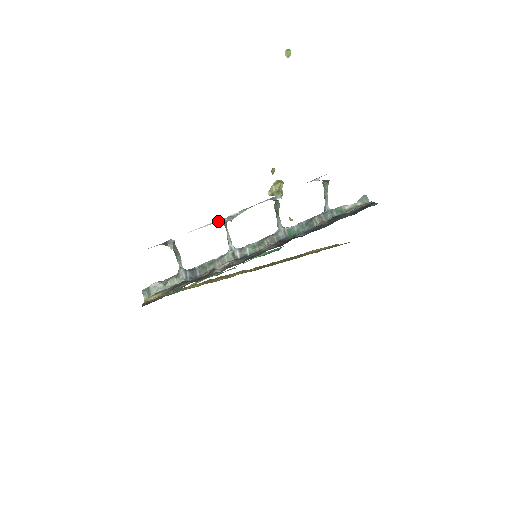
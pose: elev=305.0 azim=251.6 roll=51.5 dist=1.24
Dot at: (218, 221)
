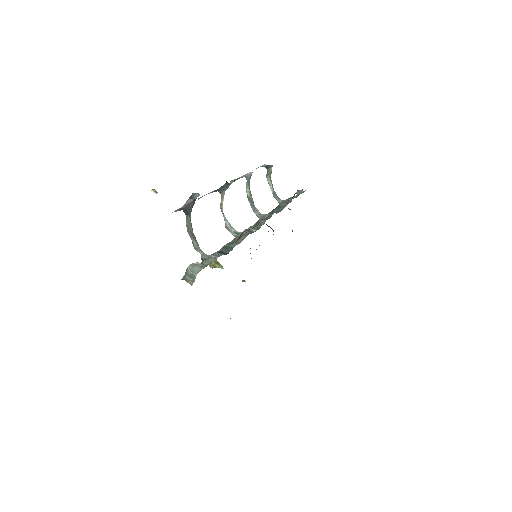
Dot at: occluded
